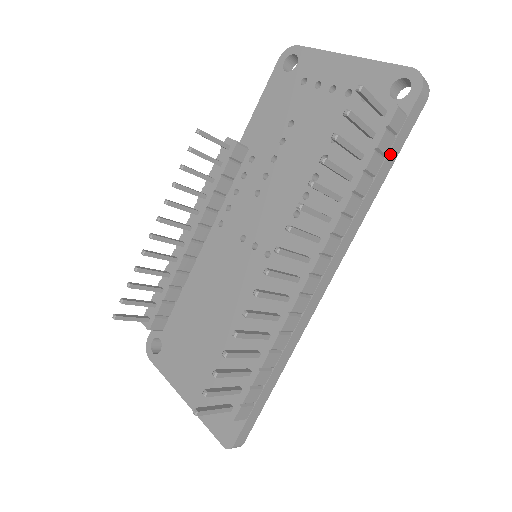
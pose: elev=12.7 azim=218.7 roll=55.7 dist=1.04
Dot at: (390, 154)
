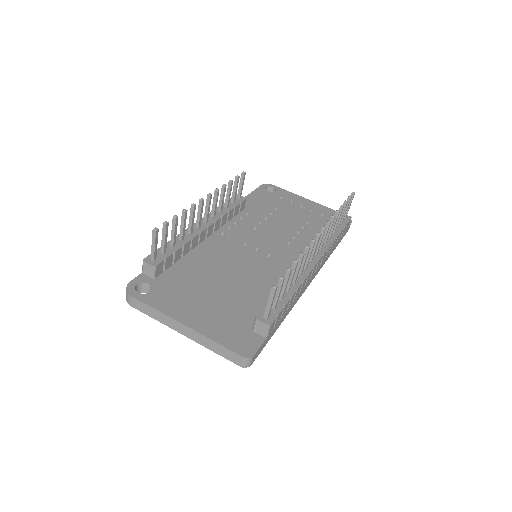
Dot at: occluded
